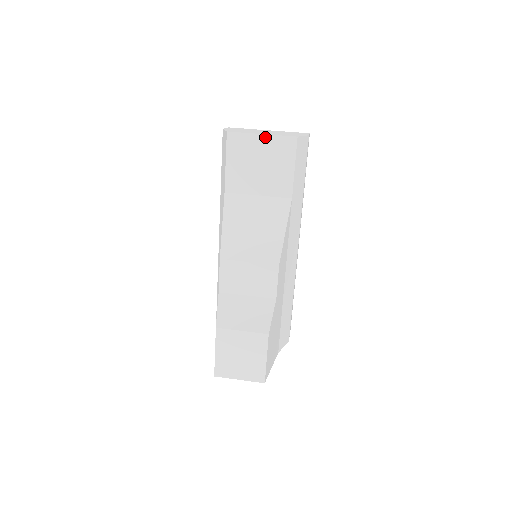
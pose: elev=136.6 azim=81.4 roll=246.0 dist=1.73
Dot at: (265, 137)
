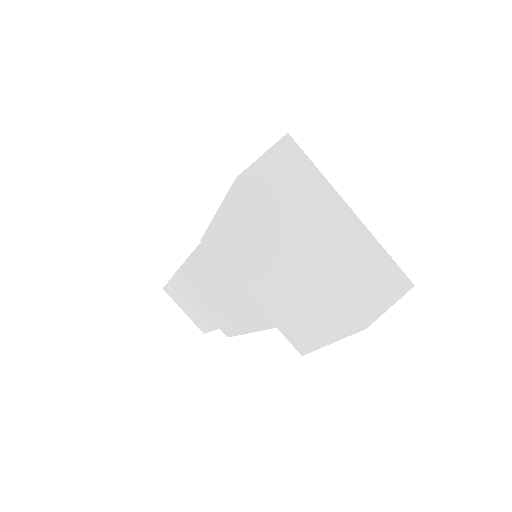
Dot at: (256, 304)
